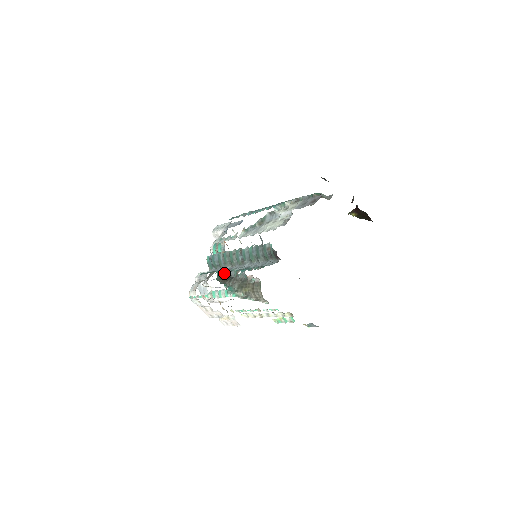
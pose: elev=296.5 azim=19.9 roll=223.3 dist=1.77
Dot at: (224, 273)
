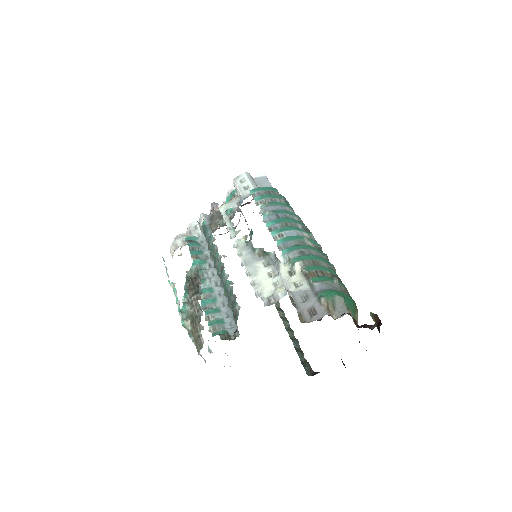
Dot at: (198, 272)
